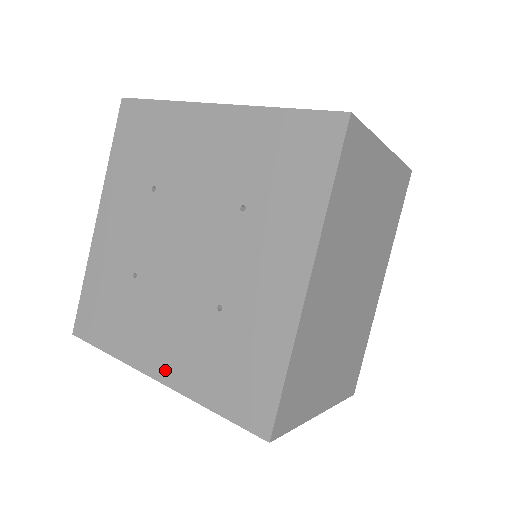
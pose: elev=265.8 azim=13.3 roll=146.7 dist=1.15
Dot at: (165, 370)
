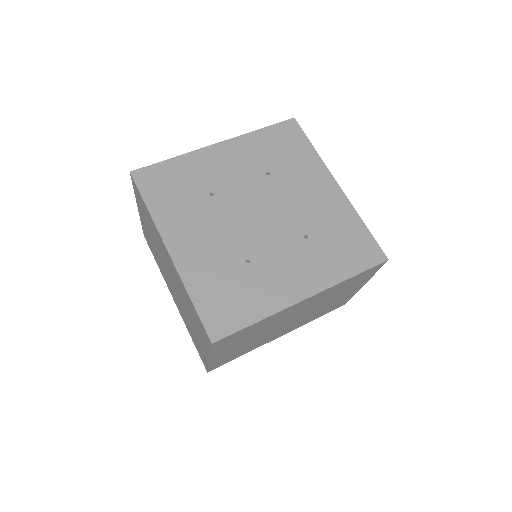
Dot at: (181, 254)
